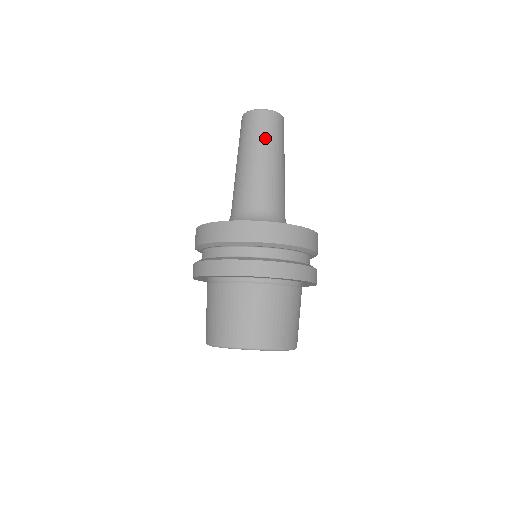
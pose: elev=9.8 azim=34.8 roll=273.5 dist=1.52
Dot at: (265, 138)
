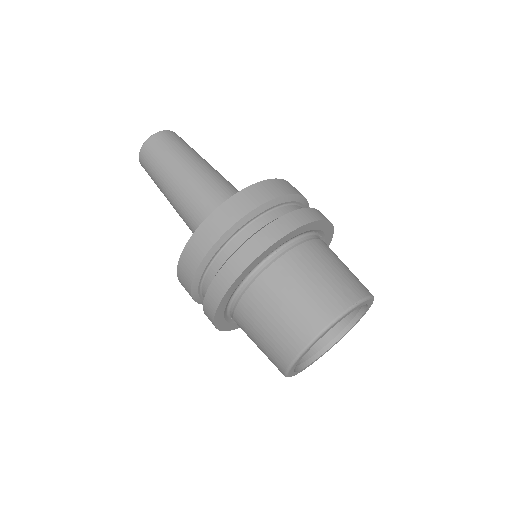
Dot at: (168, 156)
